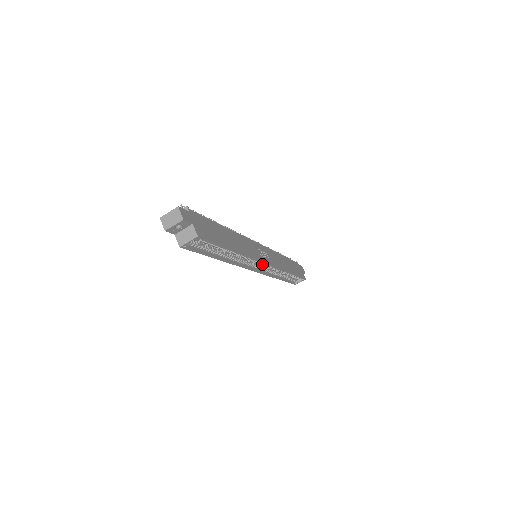
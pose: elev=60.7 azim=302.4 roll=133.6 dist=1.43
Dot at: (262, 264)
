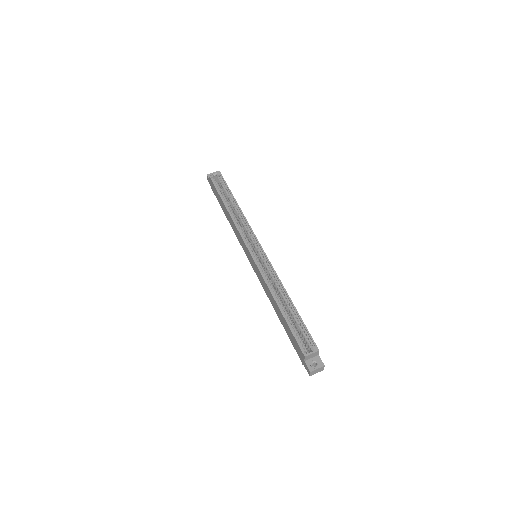
Dot at: (257, 248)
